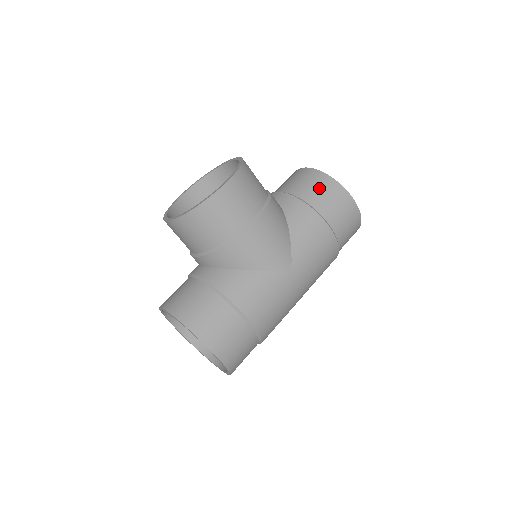
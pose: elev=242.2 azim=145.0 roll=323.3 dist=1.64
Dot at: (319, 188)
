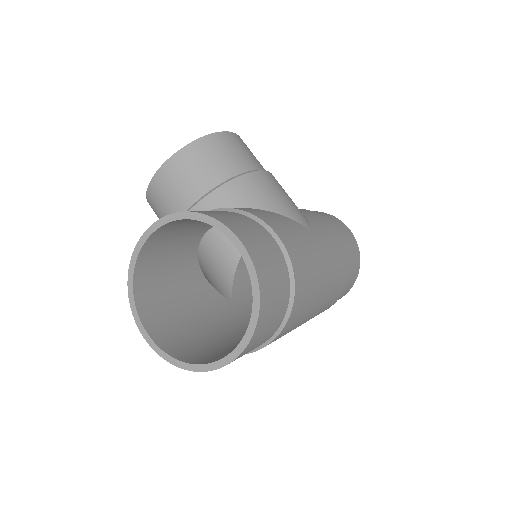
Dot at: occluded
